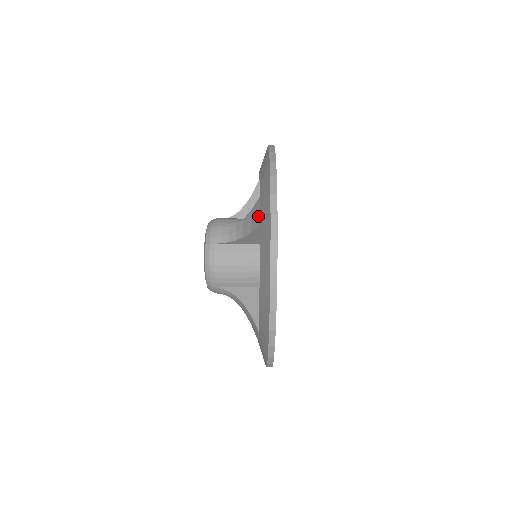
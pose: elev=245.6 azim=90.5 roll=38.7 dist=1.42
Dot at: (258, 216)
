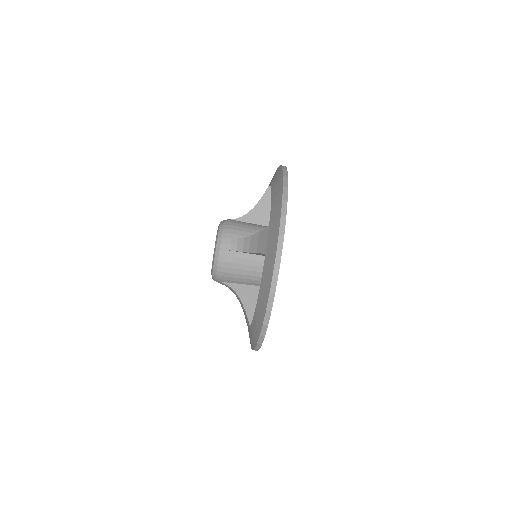
Dot at: (265, 243)
